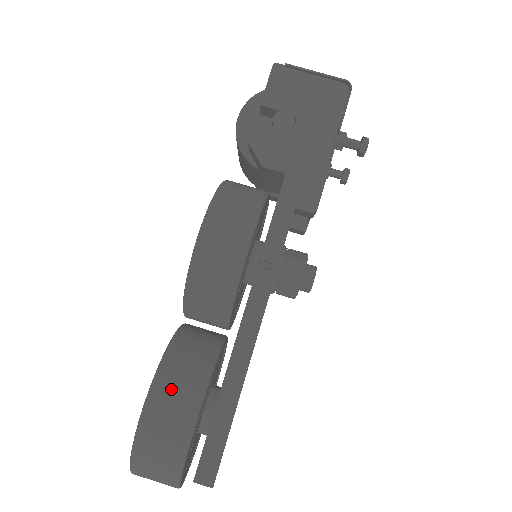
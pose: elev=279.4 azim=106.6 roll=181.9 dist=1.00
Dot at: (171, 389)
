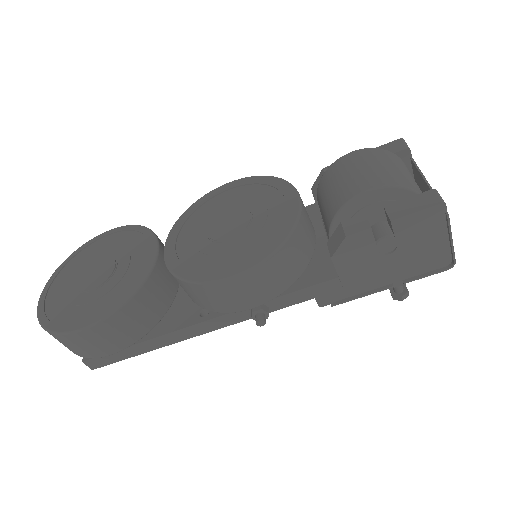
Dot at: (114, 330)
